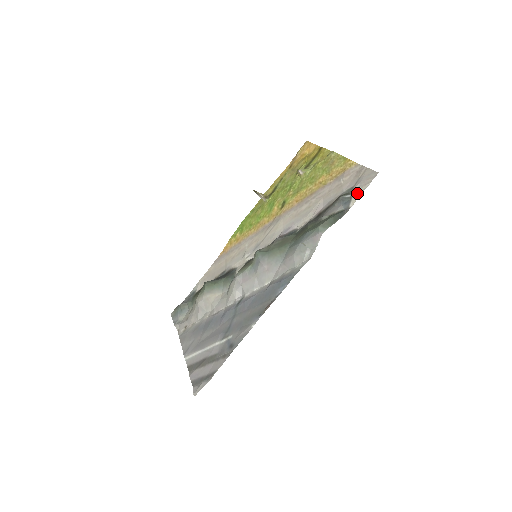
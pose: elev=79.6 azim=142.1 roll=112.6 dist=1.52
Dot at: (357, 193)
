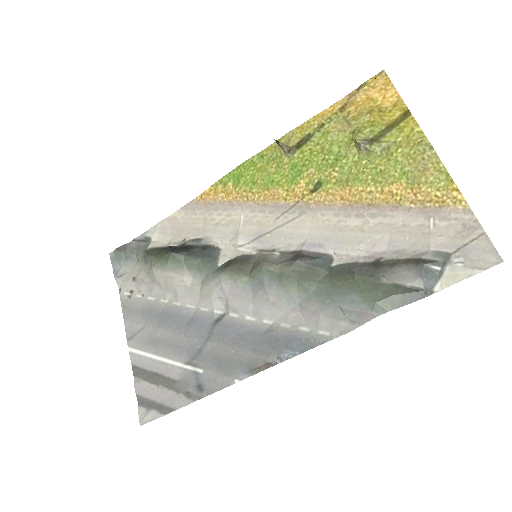
Dot at: (454, 273)
